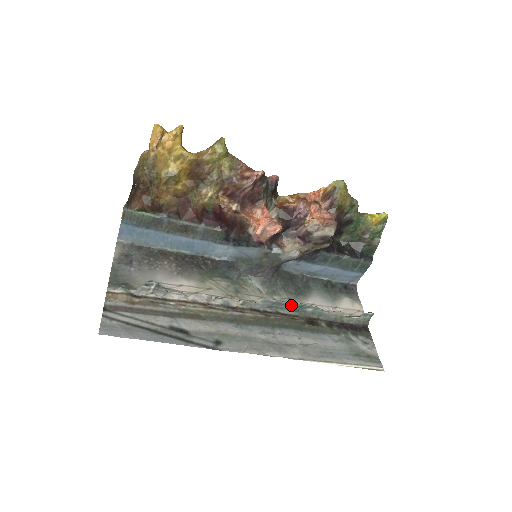
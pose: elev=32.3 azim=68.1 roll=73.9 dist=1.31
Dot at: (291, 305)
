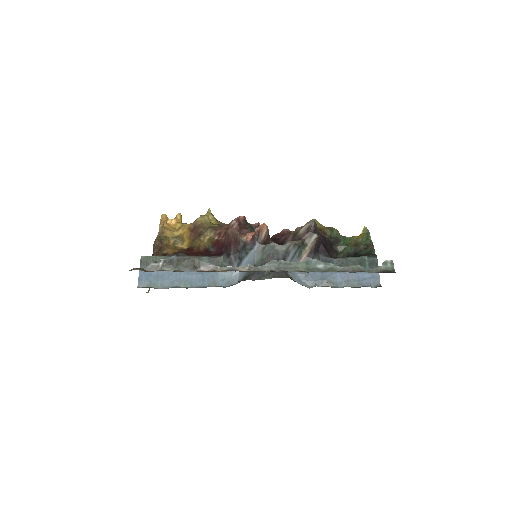
Dot at: (298, 263)
